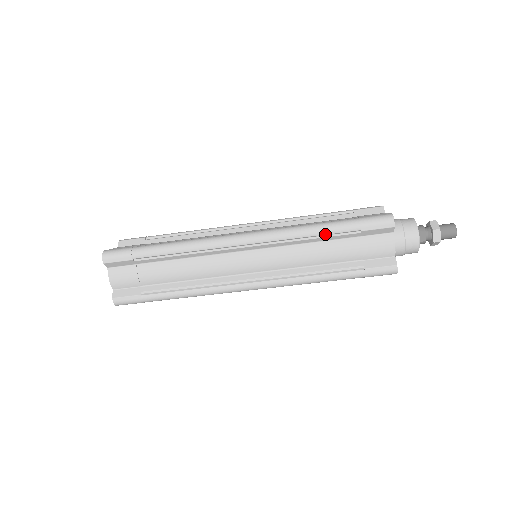
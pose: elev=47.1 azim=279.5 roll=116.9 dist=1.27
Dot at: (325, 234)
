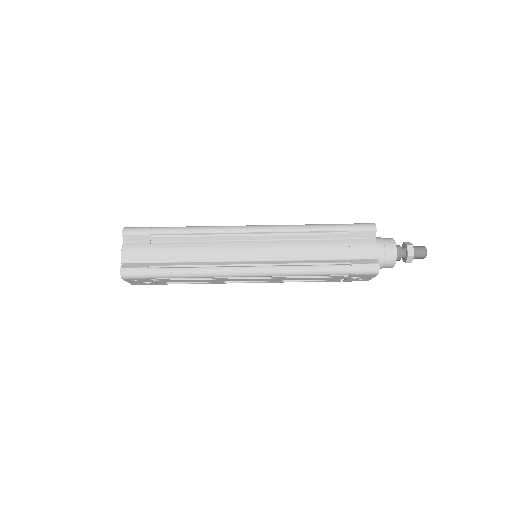
Dot at: (319, 231)
